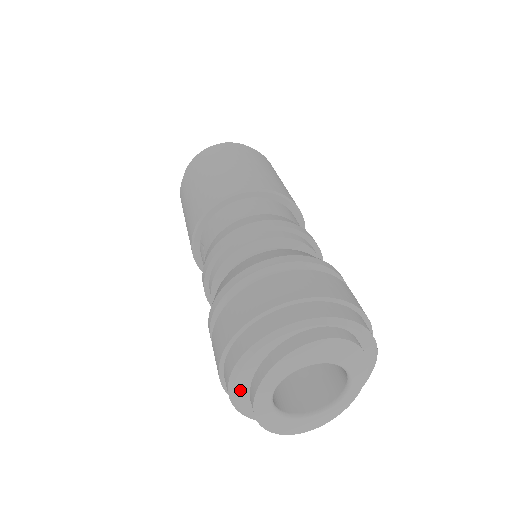
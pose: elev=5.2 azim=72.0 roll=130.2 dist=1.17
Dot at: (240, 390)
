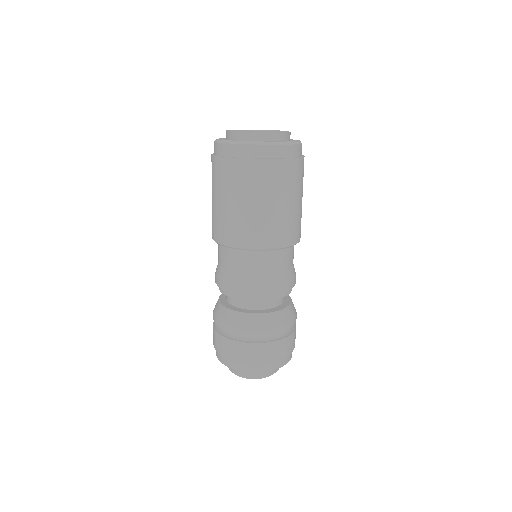
Dot at: occluded
